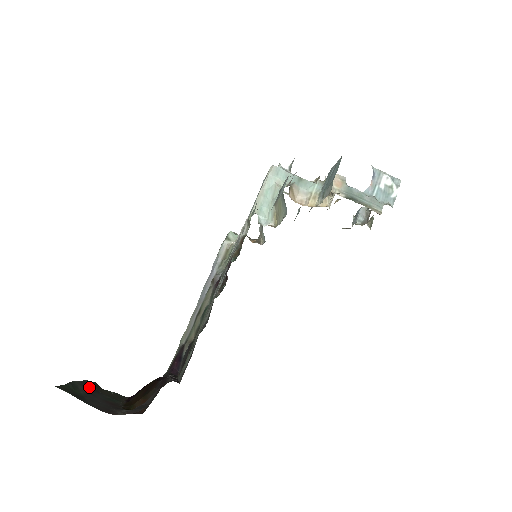
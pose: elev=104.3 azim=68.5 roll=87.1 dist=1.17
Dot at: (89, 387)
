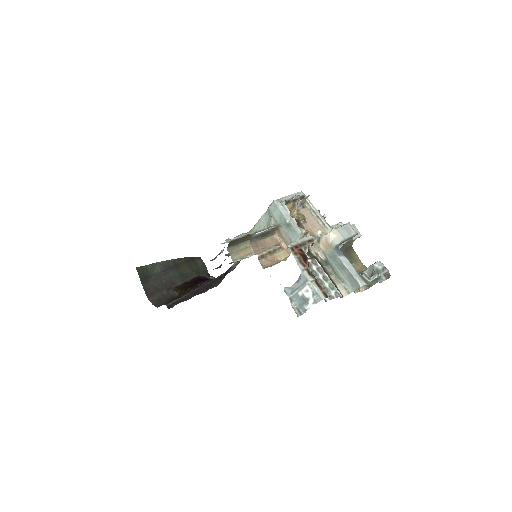
Dot at: (169, 266)
